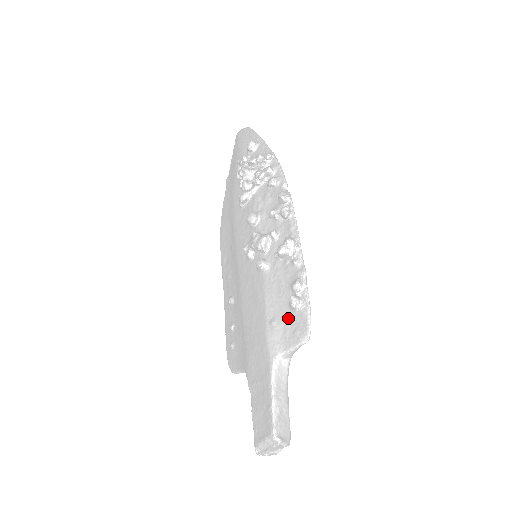
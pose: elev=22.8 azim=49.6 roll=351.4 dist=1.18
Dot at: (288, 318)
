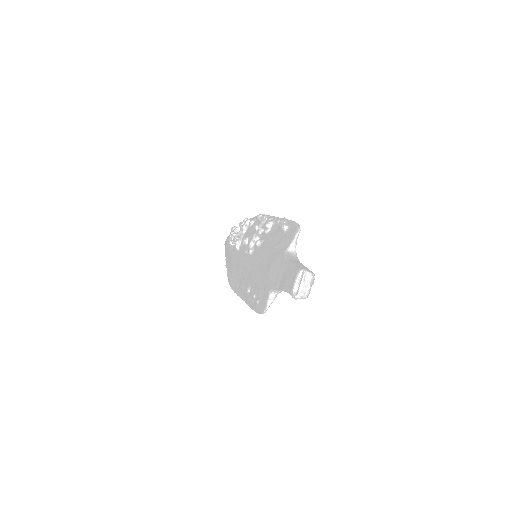
Dot at: (284, 237)
